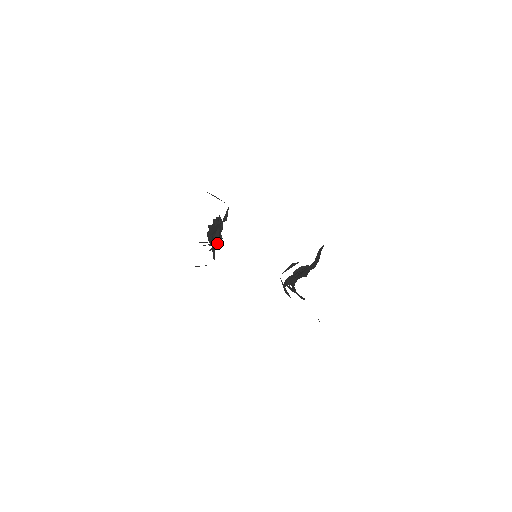
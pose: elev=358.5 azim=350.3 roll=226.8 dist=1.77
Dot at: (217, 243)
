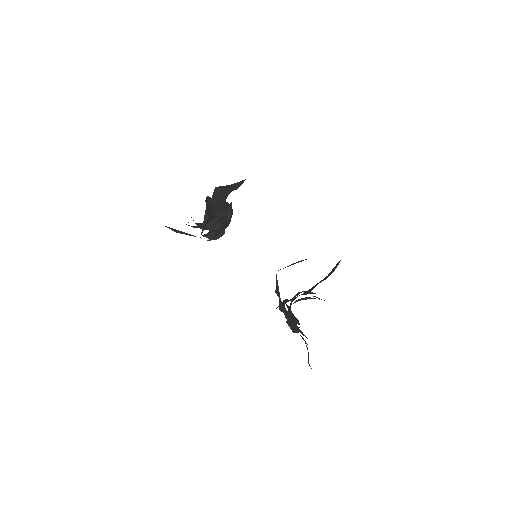
Dot at: (216, 233)
